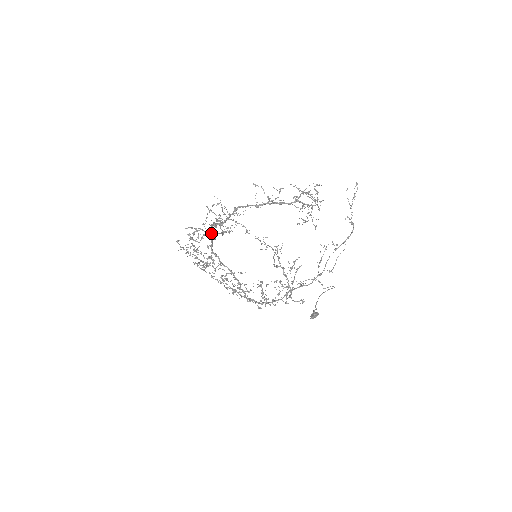
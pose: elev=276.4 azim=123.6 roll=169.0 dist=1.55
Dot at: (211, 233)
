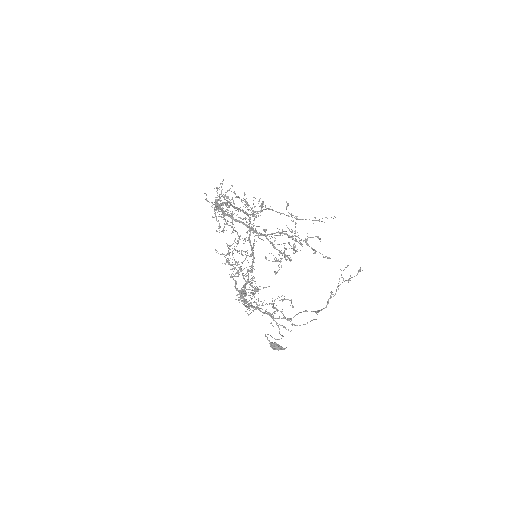
Dot at: (238, 209)
